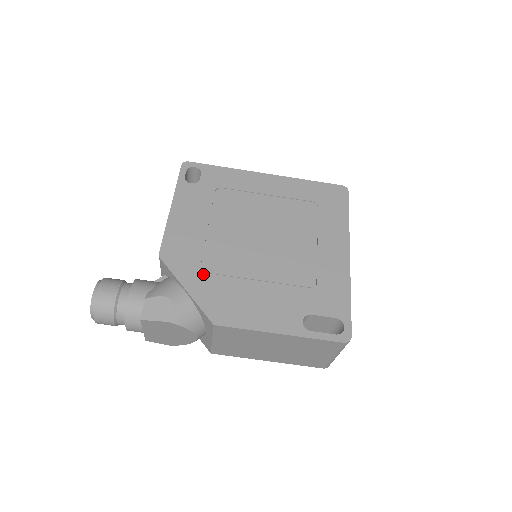
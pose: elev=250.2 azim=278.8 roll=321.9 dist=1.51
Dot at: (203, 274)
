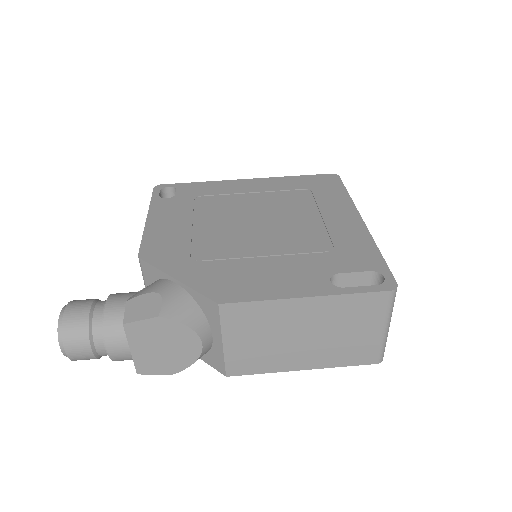
Dot at: (195, 262)
